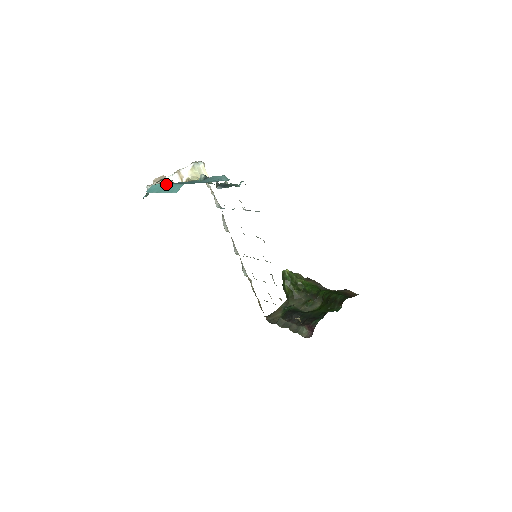
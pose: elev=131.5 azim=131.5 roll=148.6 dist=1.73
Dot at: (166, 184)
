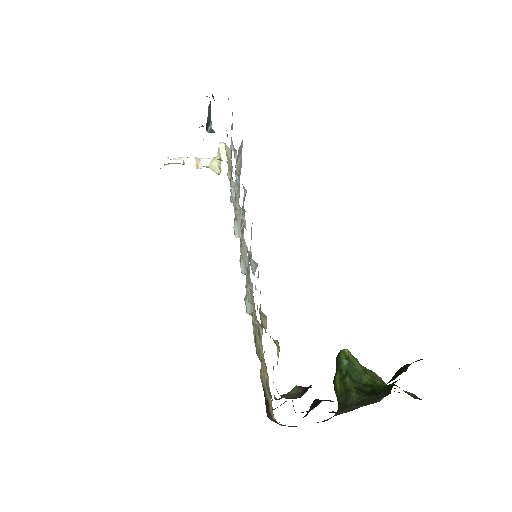
Dot at: occluded
